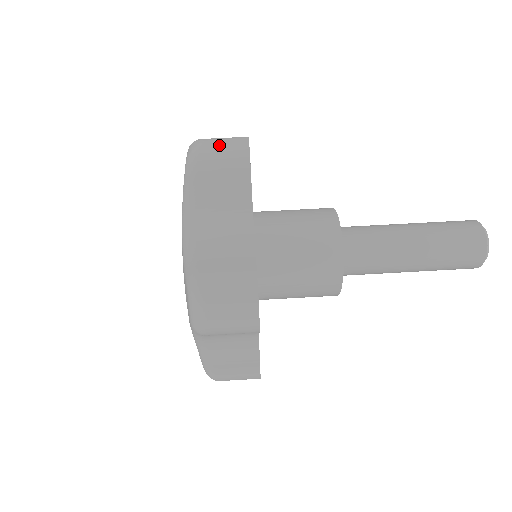
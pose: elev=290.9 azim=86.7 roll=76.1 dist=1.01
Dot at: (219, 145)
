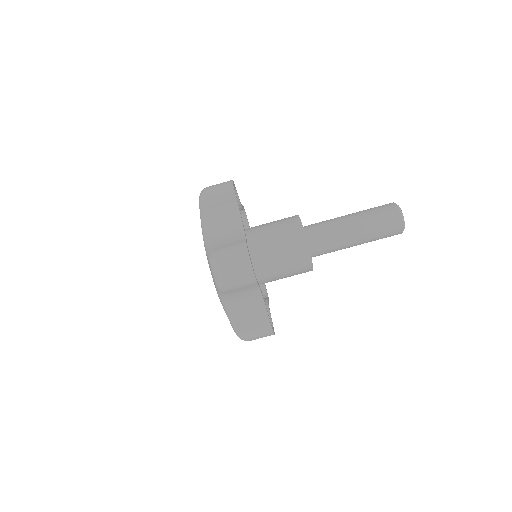
Dot at: (234, 274)
